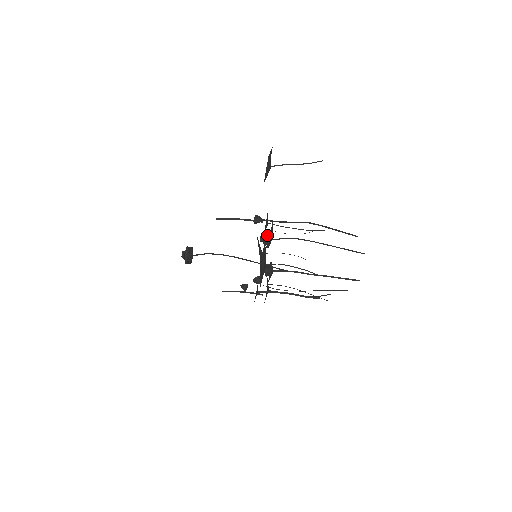
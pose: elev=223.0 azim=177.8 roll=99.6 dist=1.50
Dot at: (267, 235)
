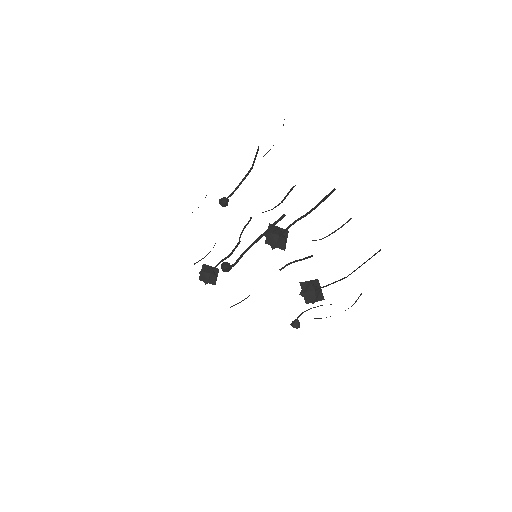
Dot at: occluded
